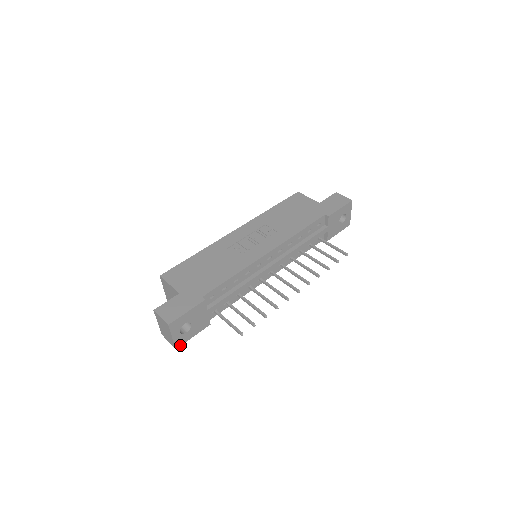
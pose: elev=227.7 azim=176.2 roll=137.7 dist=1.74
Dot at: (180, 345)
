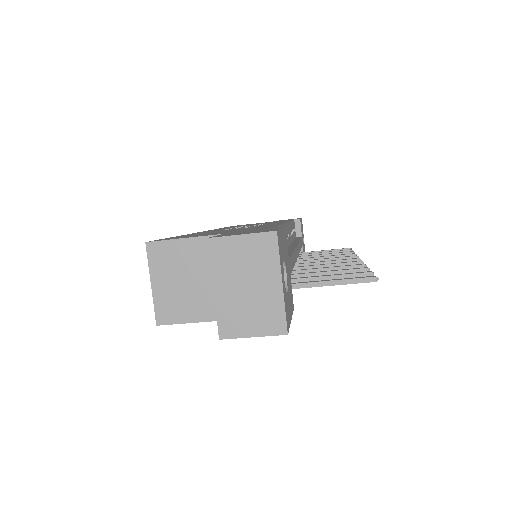
Dot at: (287, 328)
